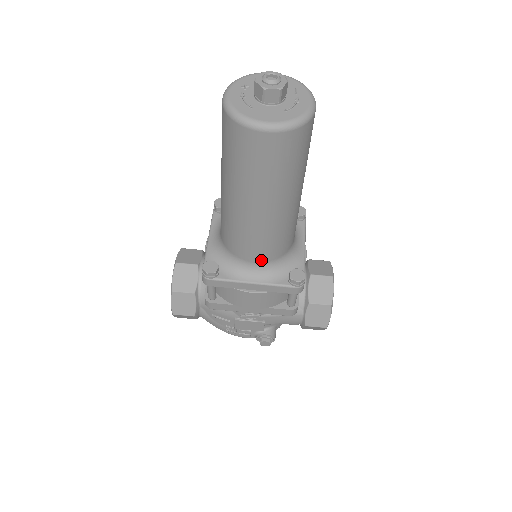
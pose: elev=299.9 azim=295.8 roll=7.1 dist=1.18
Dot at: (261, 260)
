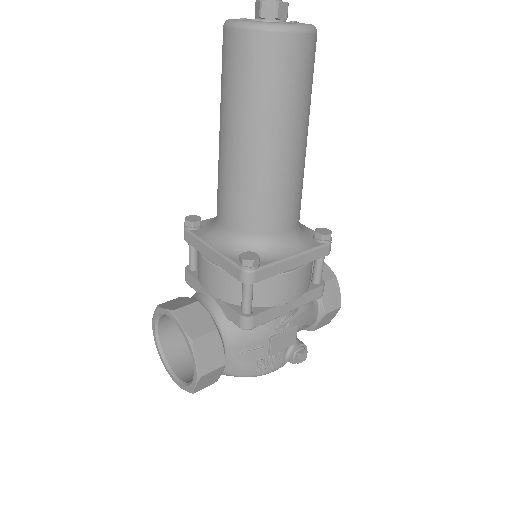
Dot at: (290, 227)
